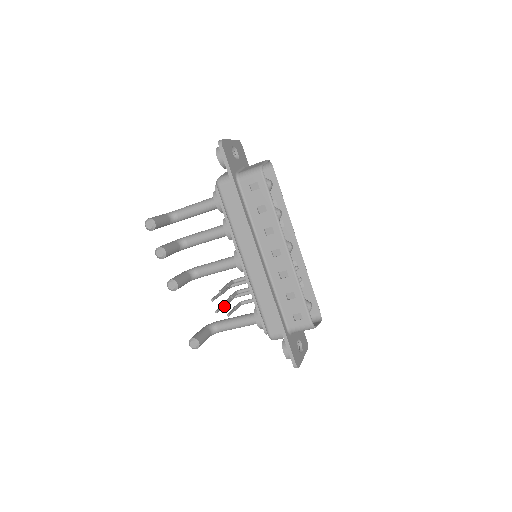
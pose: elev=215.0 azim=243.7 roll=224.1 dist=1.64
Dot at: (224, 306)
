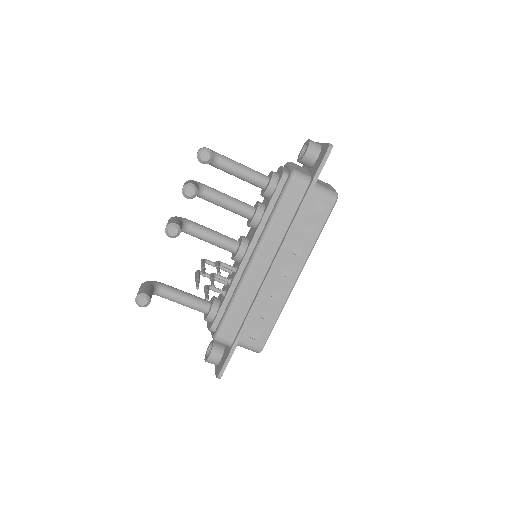
Dot at: occluded
